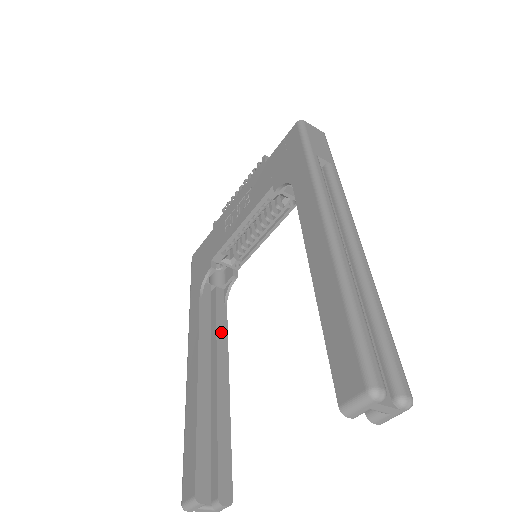
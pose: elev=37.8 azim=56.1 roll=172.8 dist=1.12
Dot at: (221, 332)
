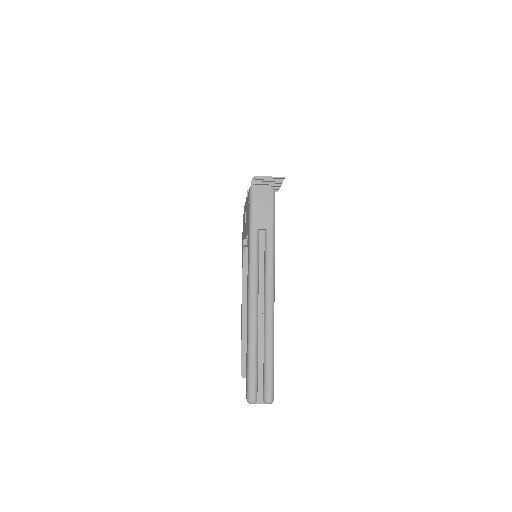
Dot at: occluded
